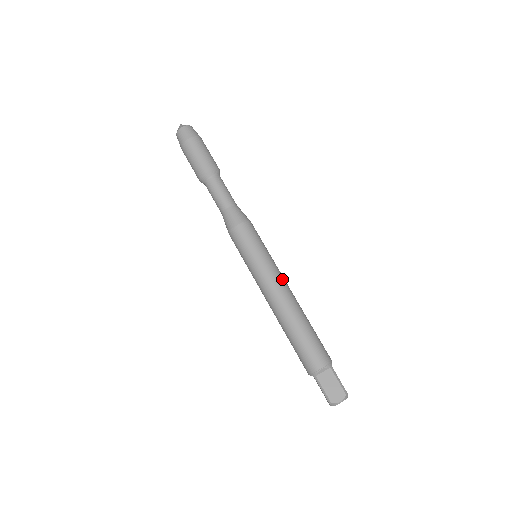
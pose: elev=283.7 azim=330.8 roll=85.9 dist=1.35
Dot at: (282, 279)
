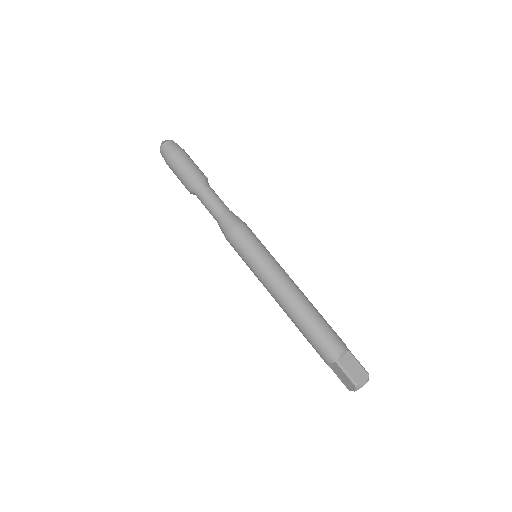
Dot at: (287, 274)
